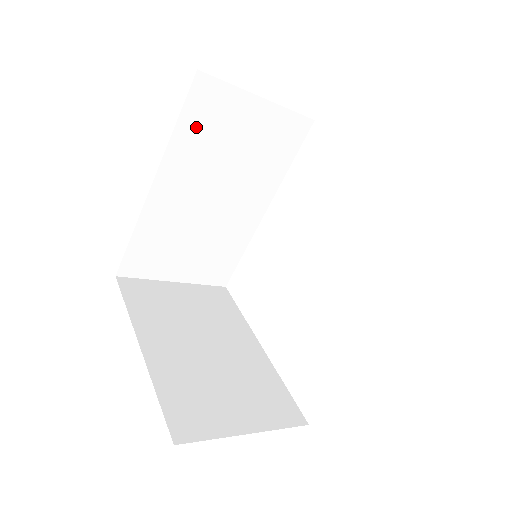
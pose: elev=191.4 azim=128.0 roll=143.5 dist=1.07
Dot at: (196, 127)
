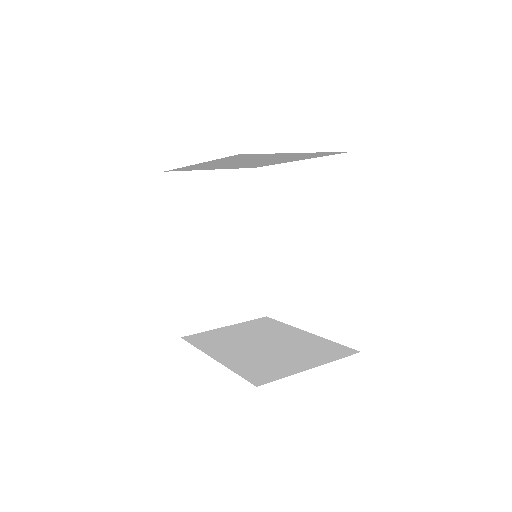
Dot at: (181, 207)
